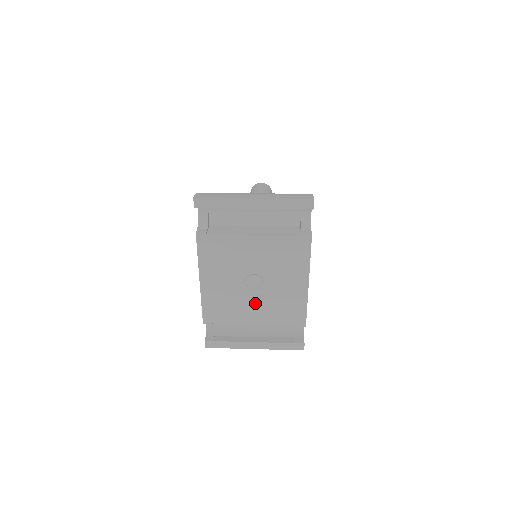
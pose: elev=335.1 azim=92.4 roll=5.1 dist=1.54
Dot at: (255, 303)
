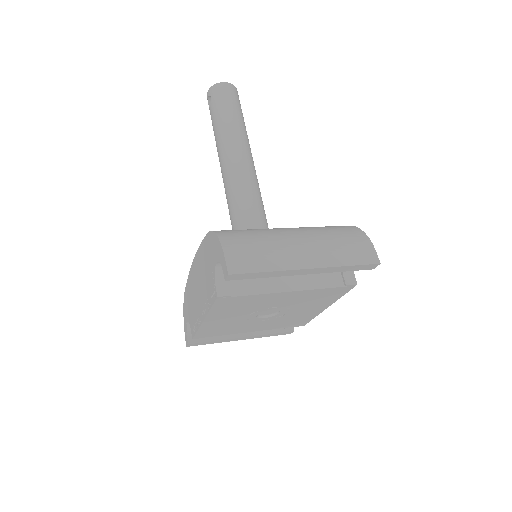
Dot at: (260, 323)
